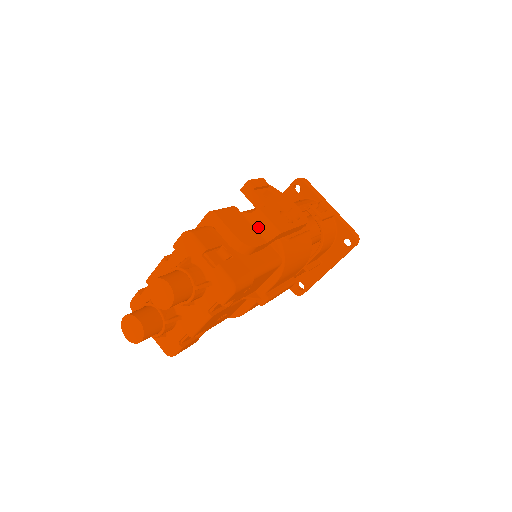
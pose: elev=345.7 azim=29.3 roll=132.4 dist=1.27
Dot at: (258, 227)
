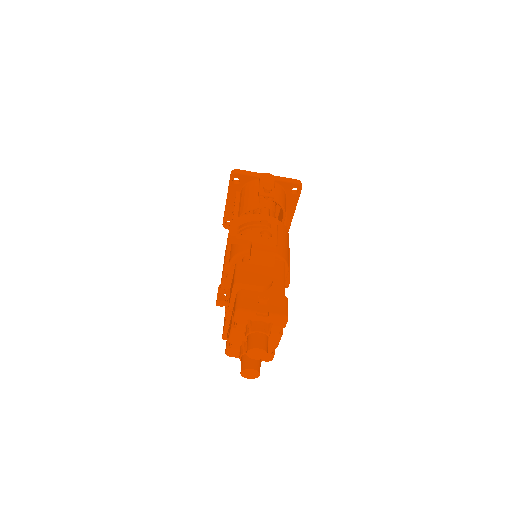
Dot at: (261, 262)
